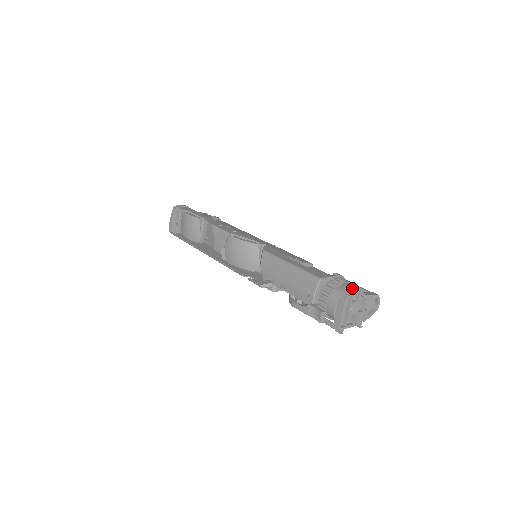
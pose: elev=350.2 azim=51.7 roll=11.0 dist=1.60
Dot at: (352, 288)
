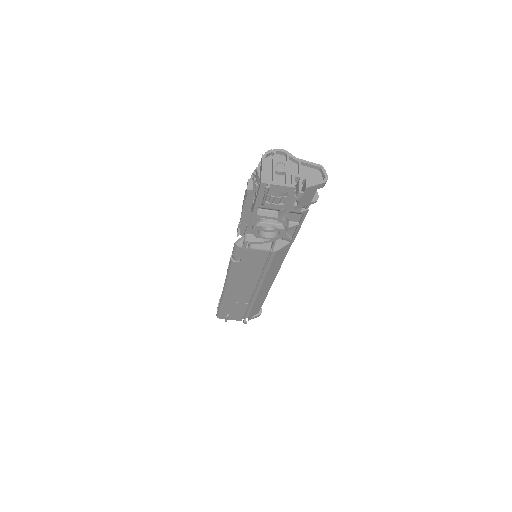
Dot at: (278, 153)
